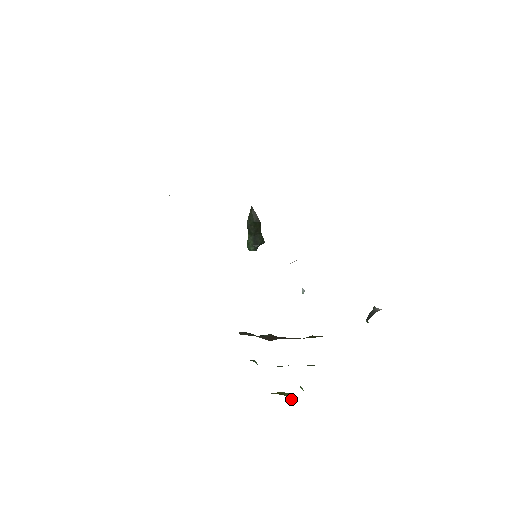
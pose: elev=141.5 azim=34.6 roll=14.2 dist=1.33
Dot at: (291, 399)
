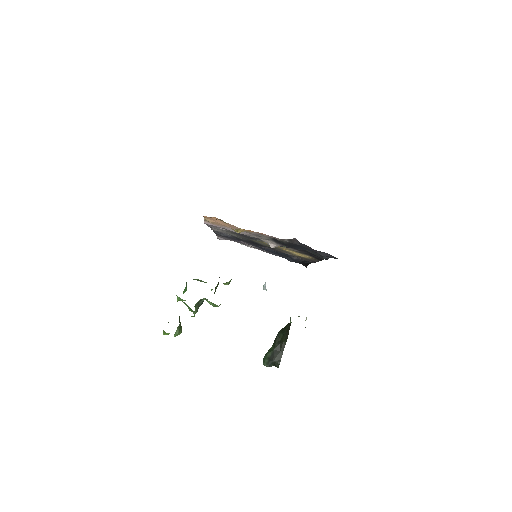
Dot at: occluded
